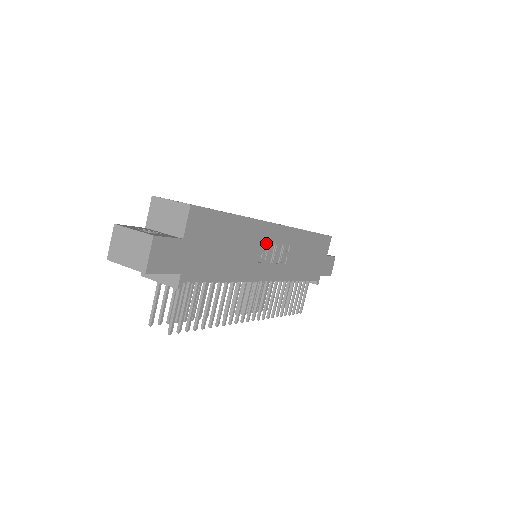
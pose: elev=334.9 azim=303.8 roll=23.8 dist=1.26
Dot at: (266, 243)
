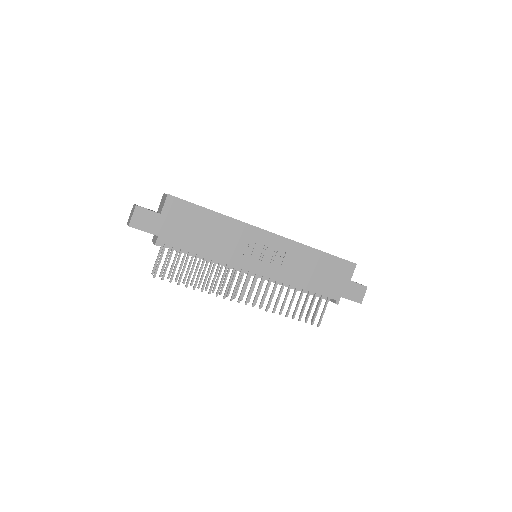
Dot at: (252, 241)
